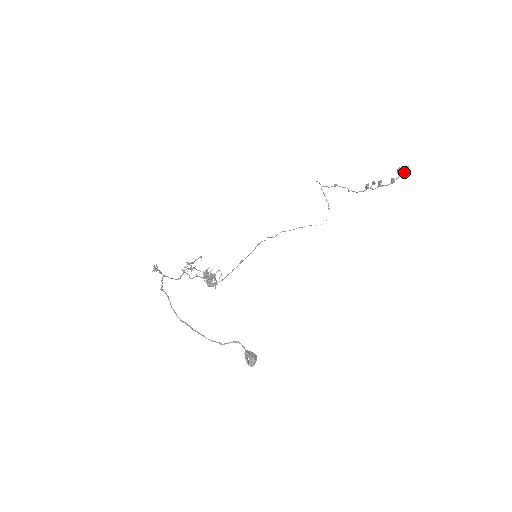
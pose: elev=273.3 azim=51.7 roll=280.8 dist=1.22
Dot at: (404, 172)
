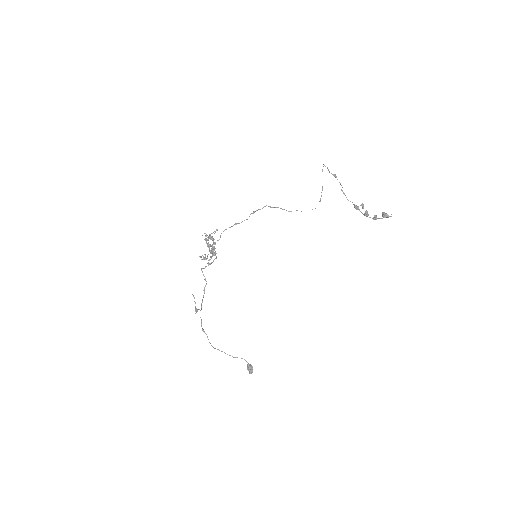
Dot at: occluded
